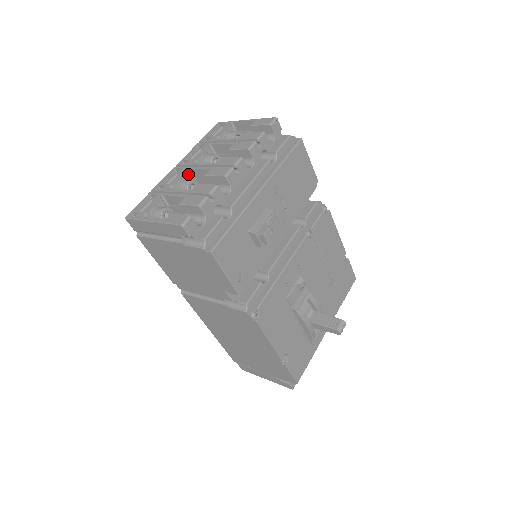
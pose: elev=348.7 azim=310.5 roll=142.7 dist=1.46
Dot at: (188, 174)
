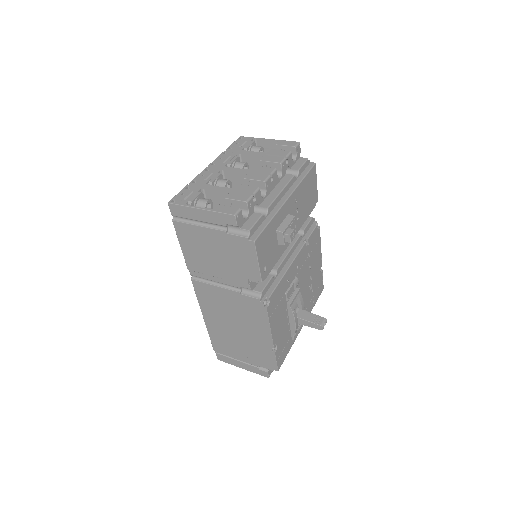
Dot at: (221, 175)
